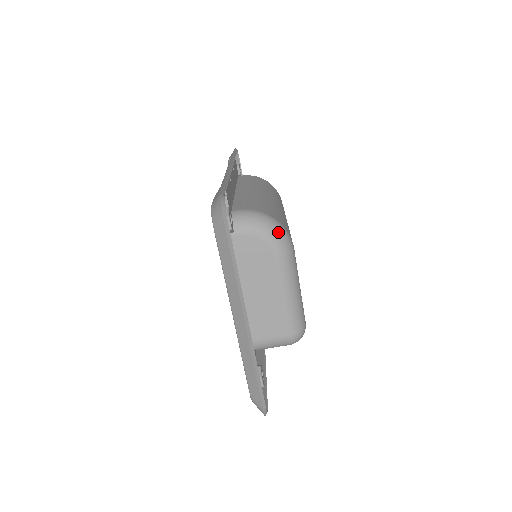
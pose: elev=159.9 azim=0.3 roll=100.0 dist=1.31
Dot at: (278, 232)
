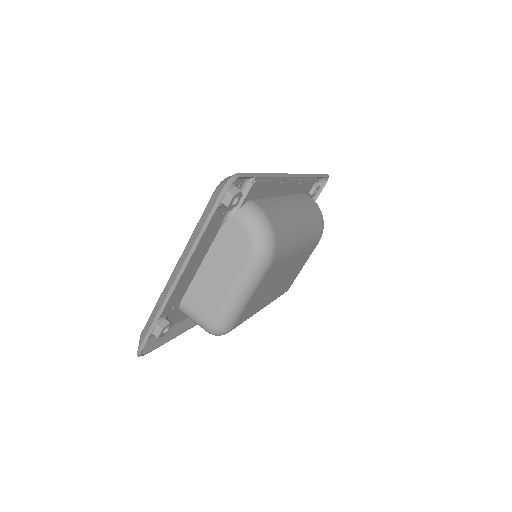
Dot at: (266, 244)
